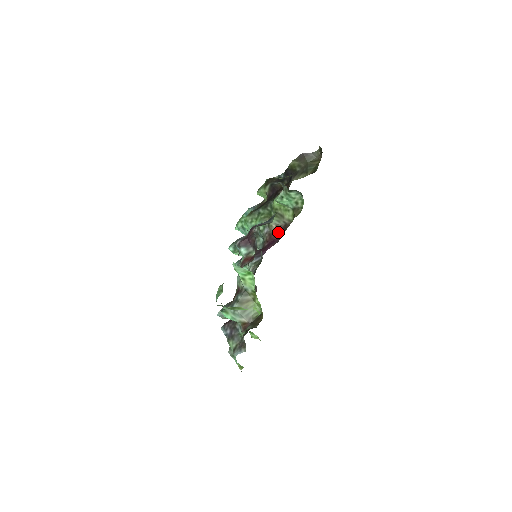
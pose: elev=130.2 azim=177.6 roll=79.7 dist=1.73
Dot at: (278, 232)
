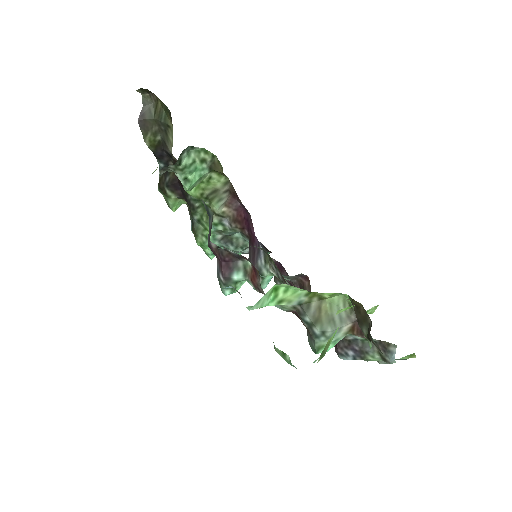
Dot at: (236, 207)
